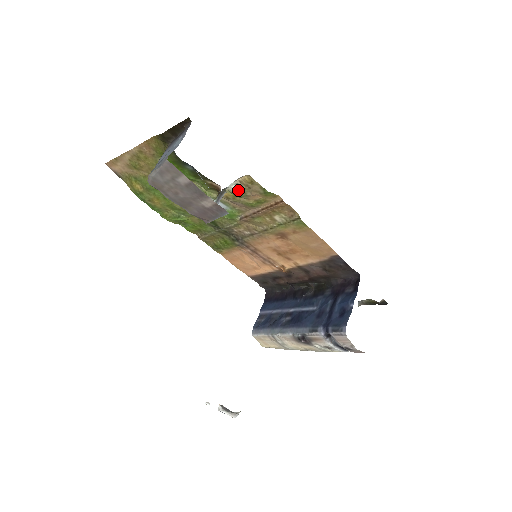
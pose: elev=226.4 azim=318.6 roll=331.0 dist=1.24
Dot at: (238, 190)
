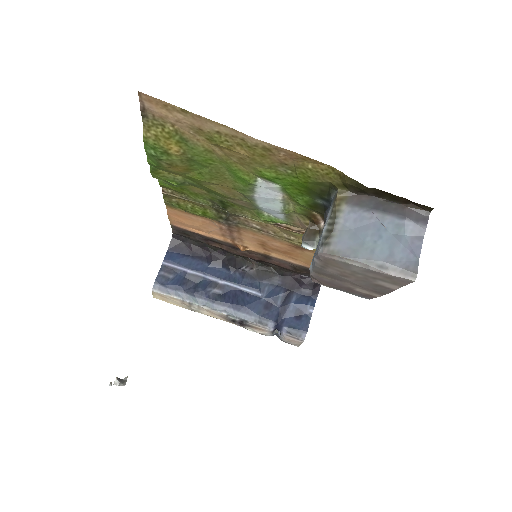
Dot at: occluded
